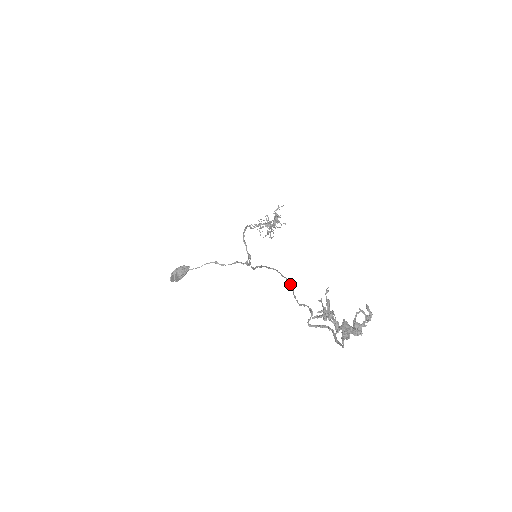
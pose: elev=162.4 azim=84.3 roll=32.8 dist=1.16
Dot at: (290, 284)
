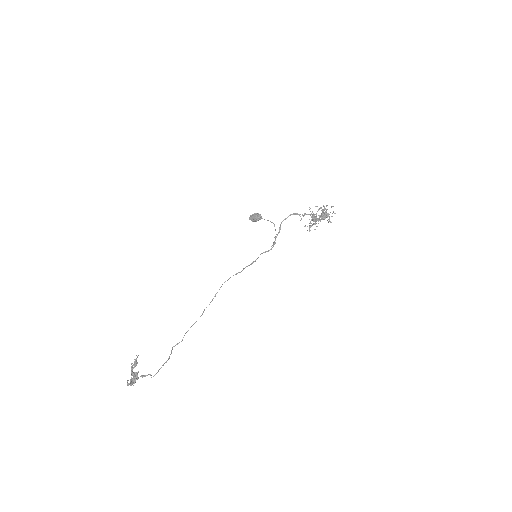
Dot at: (203, 312)
